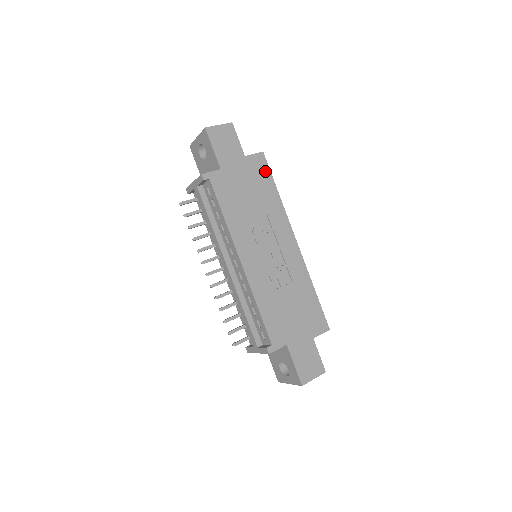
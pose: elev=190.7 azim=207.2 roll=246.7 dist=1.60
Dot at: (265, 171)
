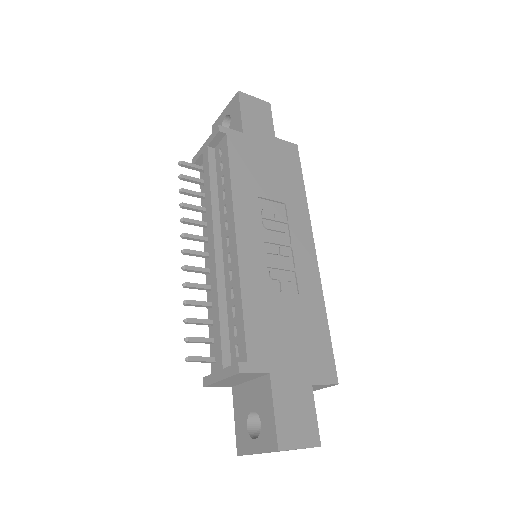
Dot at: (295, 162)
